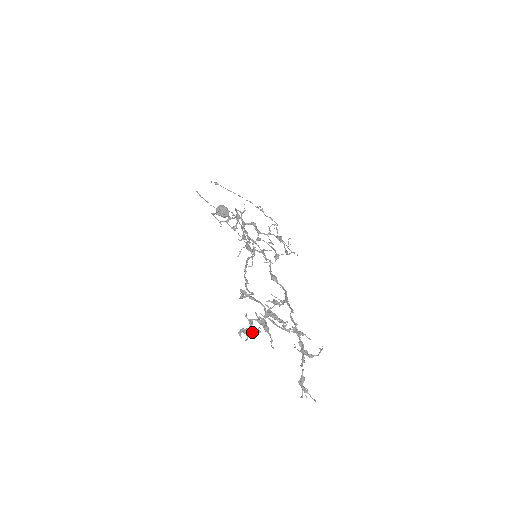
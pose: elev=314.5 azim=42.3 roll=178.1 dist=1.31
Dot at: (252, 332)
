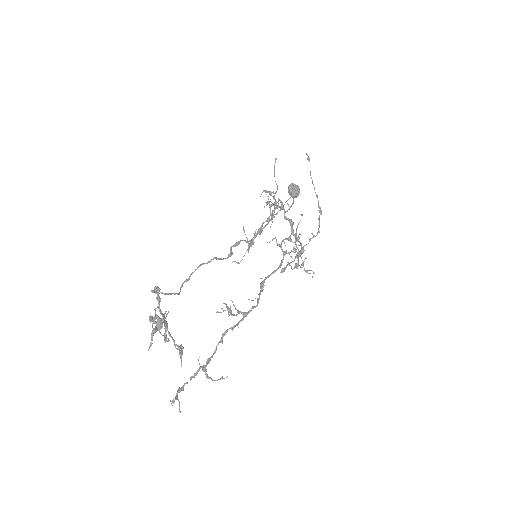
Dot at: occluded
